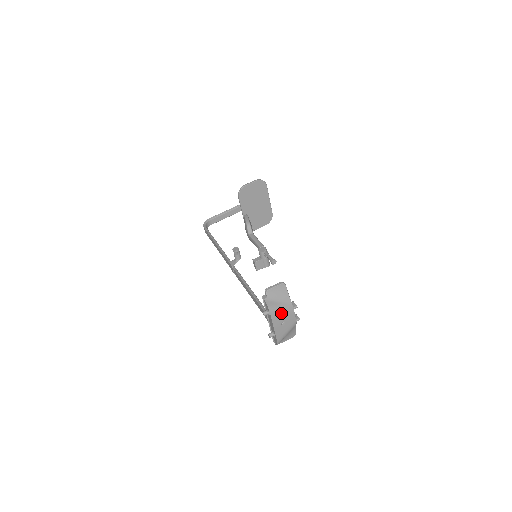
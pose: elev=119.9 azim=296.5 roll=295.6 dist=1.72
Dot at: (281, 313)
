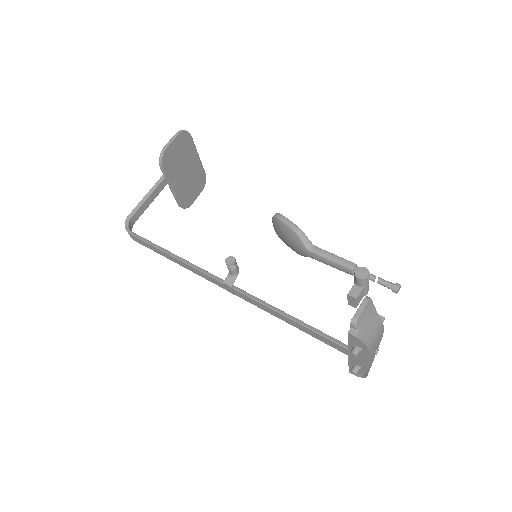
Dot at: (376, 341)
